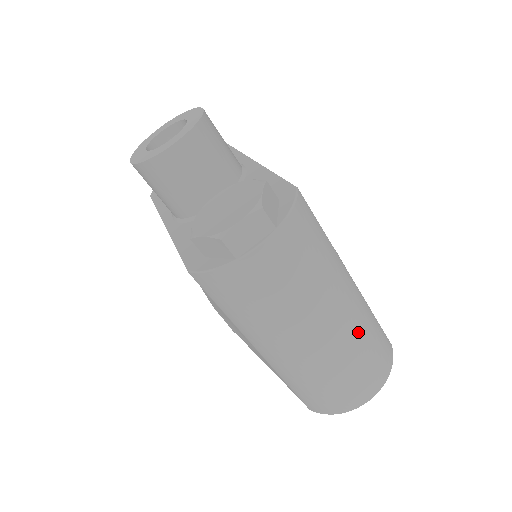
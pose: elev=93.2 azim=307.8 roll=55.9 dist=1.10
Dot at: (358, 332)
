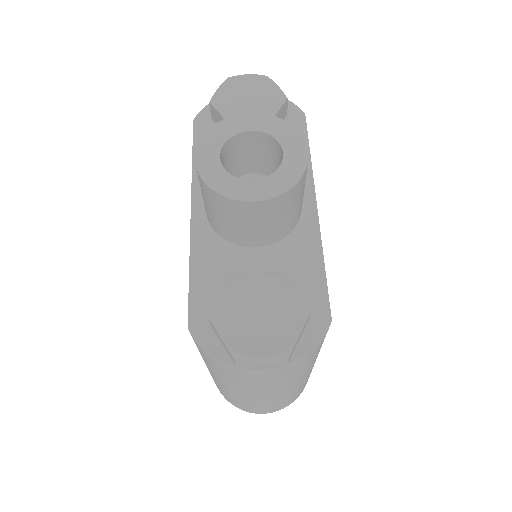
Dot at: (290, 394)
